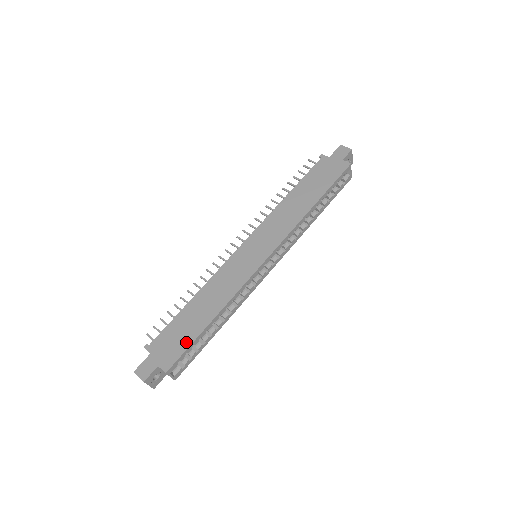
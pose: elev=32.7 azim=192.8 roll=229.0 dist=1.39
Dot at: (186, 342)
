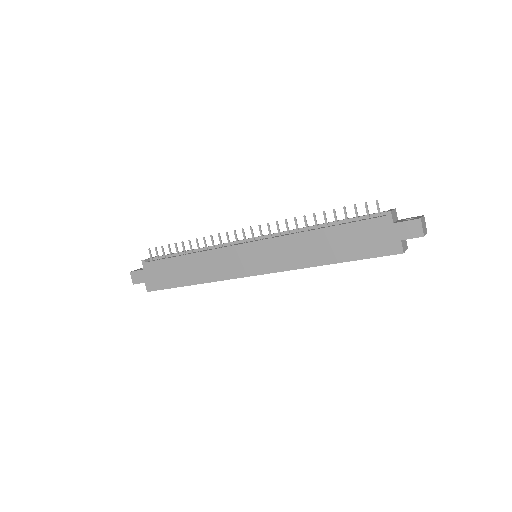
Dot at: (167, 284)
